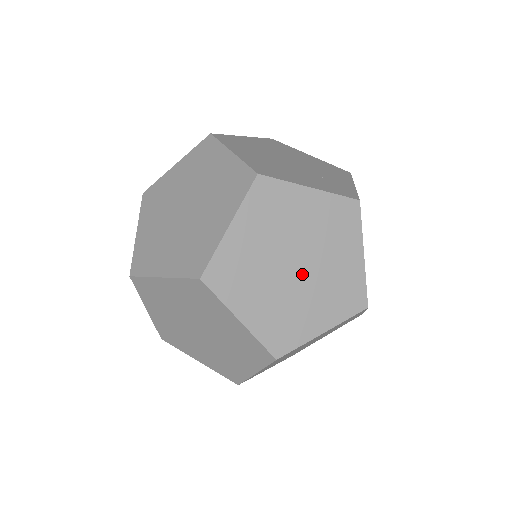
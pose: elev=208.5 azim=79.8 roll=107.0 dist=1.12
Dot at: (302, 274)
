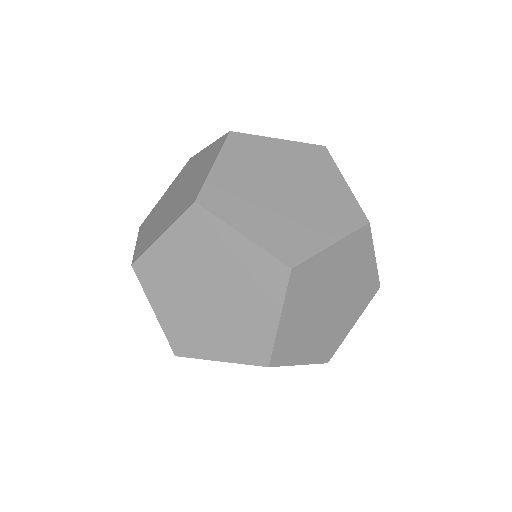
Dot at: (327, 313)
